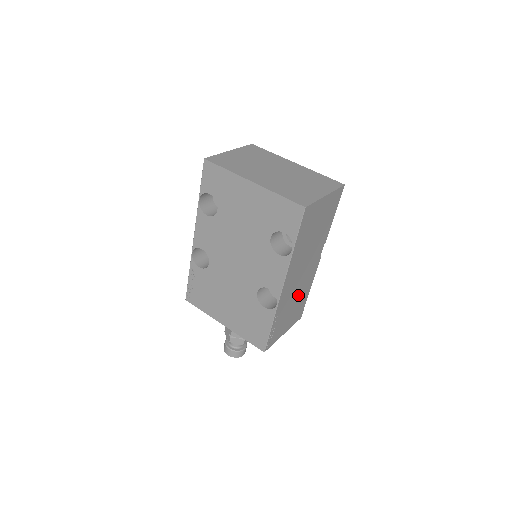
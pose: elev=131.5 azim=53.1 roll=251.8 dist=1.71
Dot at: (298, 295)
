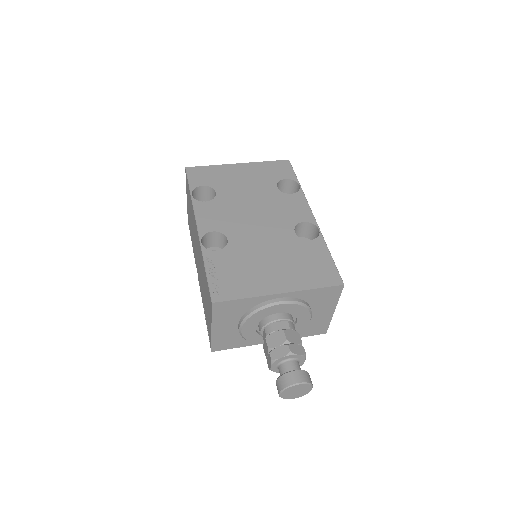
Dot at: occluded
